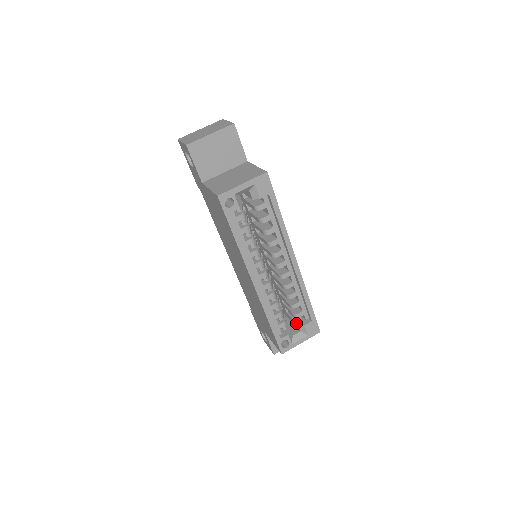
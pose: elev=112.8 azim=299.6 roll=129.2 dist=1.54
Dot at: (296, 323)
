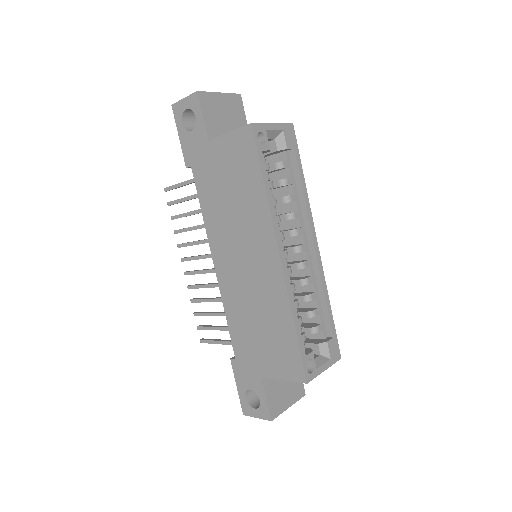
Dot at: (314, 343)
